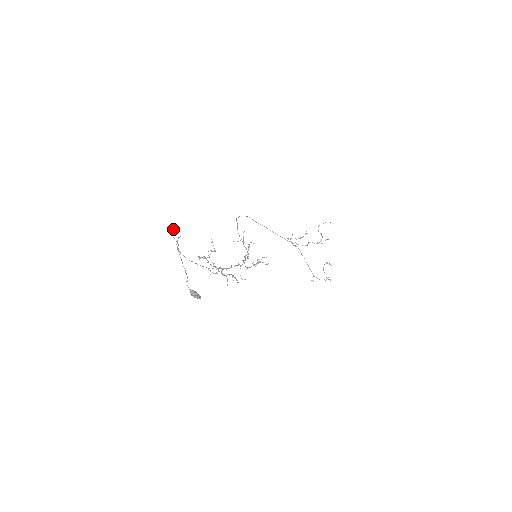
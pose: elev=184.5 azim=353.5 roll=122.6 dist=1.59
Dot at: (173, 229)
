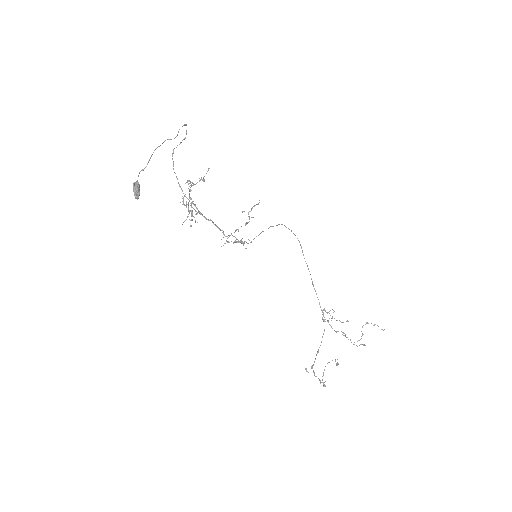
Dot at: occluded
